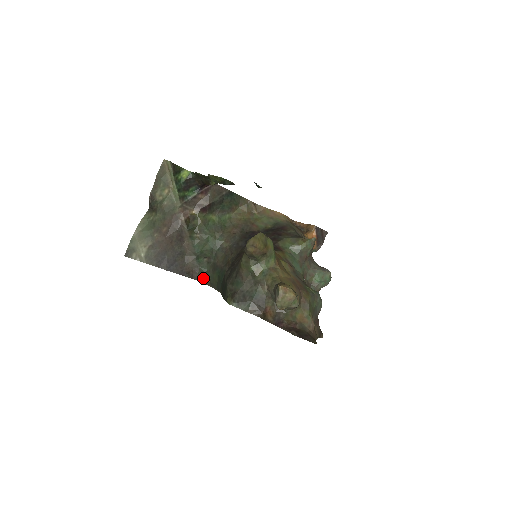
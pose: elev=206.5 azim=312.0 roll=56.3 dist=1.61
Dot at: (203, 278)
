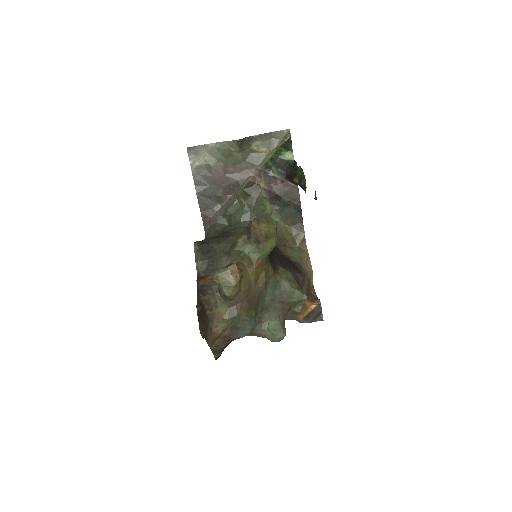
Dot at: (209, 232)
